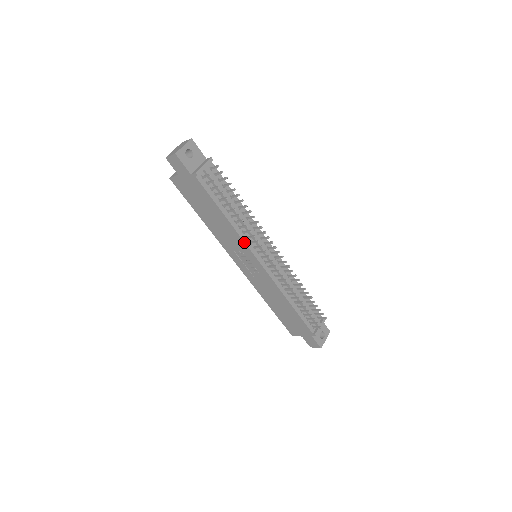
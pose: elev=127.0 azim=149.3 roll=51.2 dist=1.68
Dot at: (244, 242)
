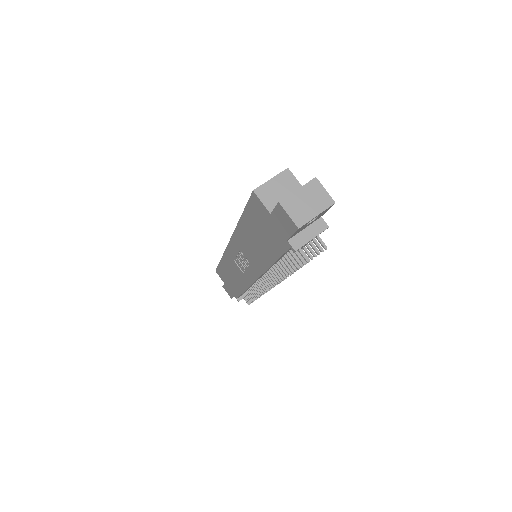
Dot at: (262, 274)
